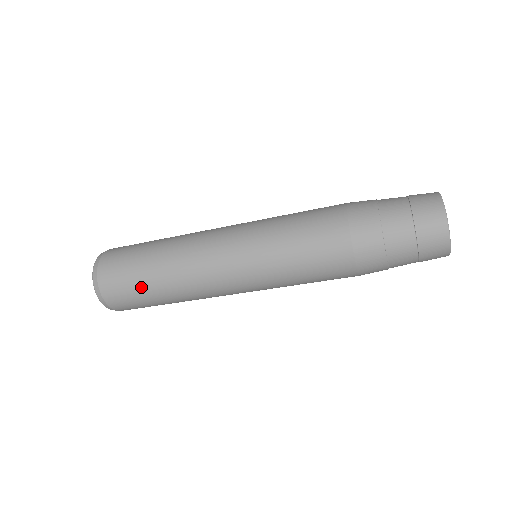
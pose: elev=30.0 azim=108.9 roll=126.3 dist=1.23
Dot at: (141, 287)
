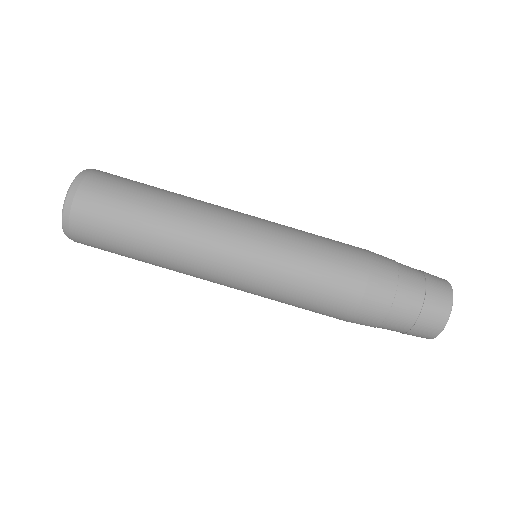
Dot at: (146, 185)
